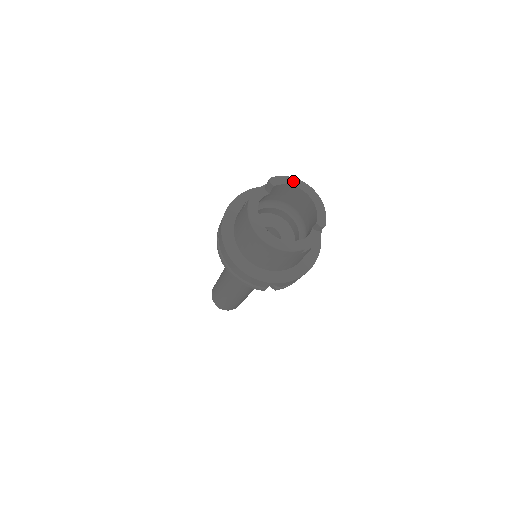
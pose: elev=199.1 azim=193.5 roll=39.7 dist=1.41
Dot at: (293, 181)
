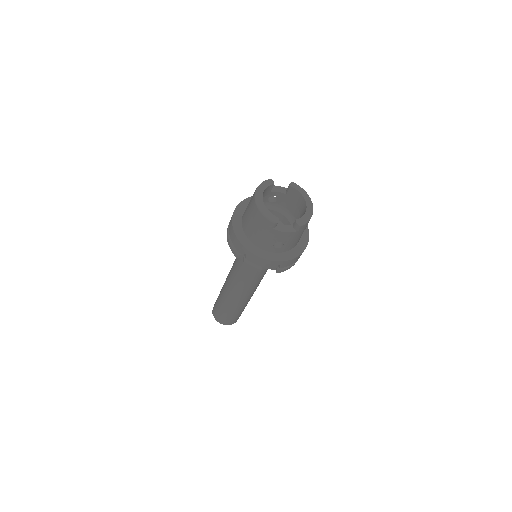
Dot at: (305, 194)
